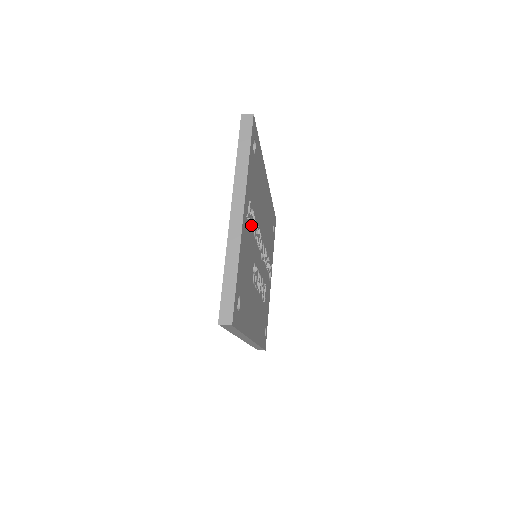
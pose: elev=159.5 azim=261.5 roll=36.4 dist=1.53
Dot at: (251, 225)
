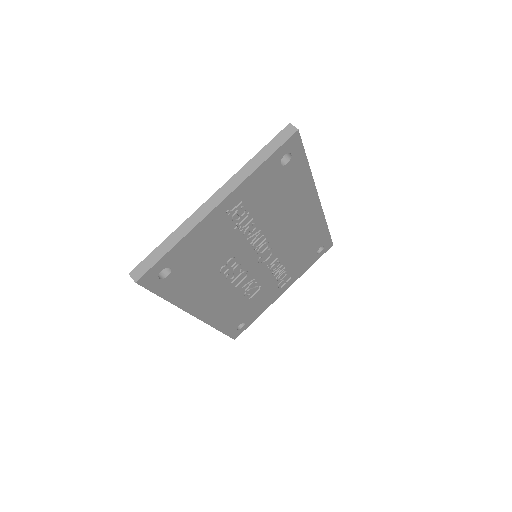
Dot at: (237, 223)
